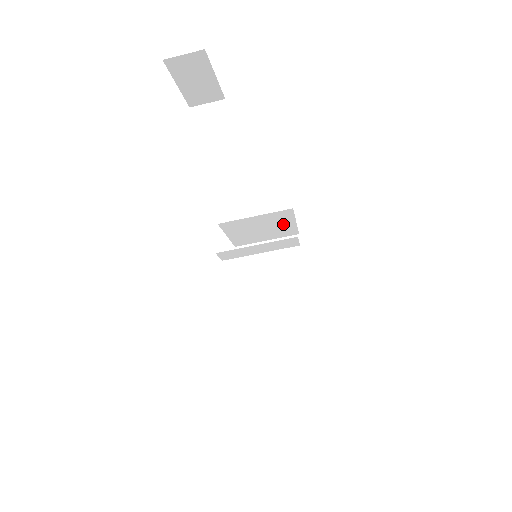
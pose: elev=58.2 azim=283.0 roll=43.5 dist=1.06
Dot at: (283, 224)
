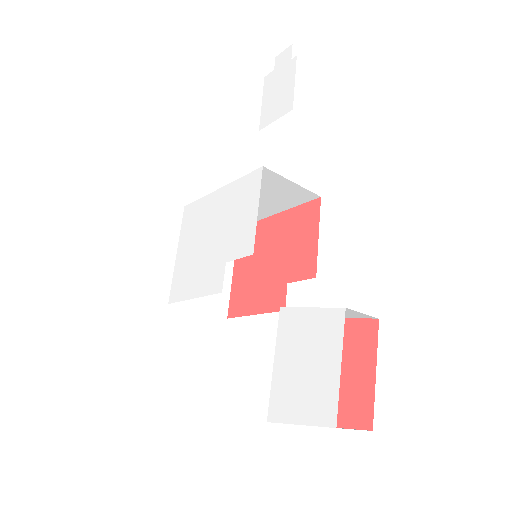
Dot at: occluded
